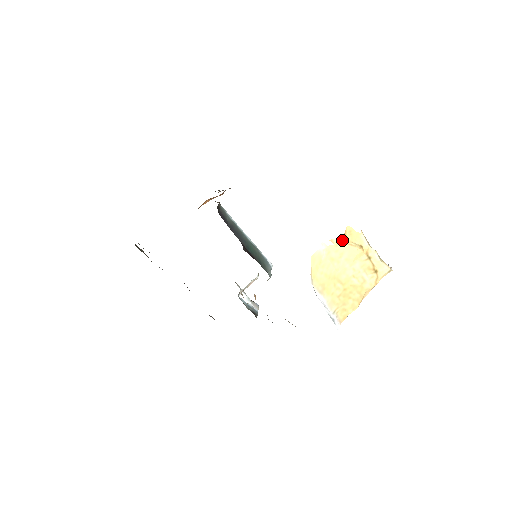
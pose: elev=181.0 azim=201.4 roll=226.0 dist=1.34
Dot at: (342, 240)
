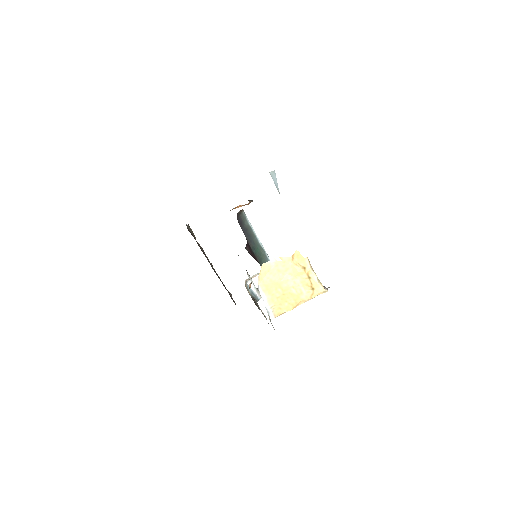
Dot at: (290, 259)
